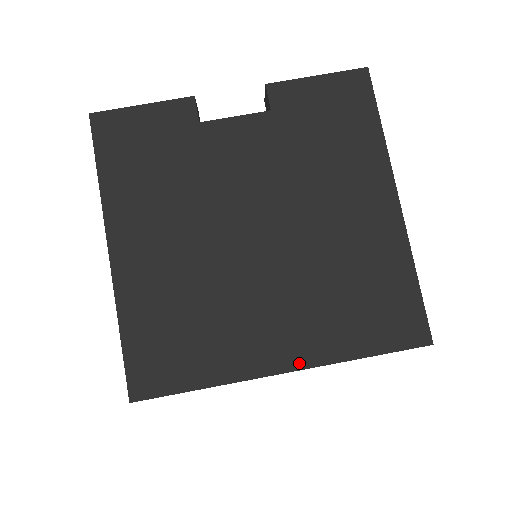
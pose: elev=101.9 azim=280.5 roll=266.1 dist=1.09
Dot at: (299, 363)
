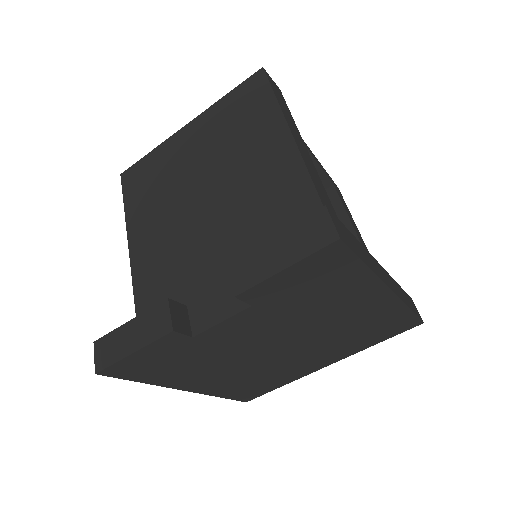
Dot at: (336, 361)
